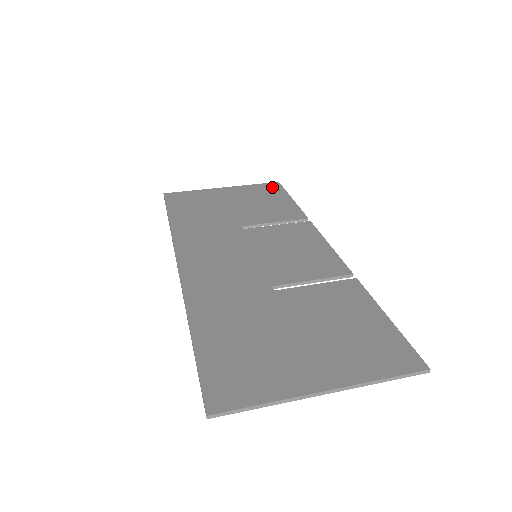
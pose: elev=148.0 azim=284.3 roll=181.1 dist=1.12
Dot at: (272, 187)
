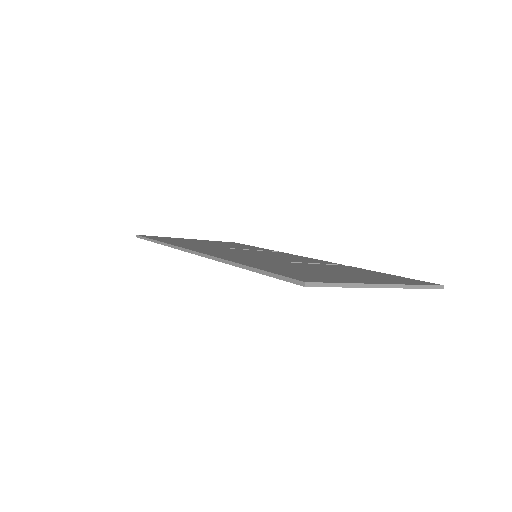
Dot at: occluded
